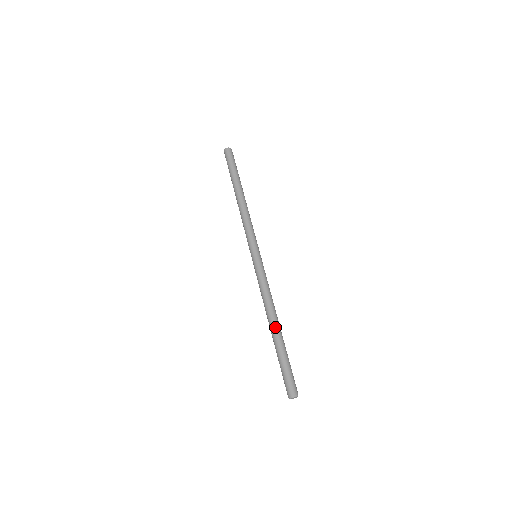
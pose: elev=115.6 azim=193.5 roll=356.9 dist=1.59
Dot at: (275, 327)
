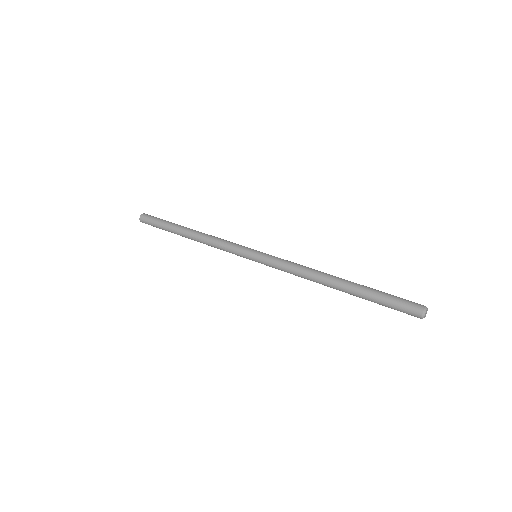
Dot at: (339, 280)
